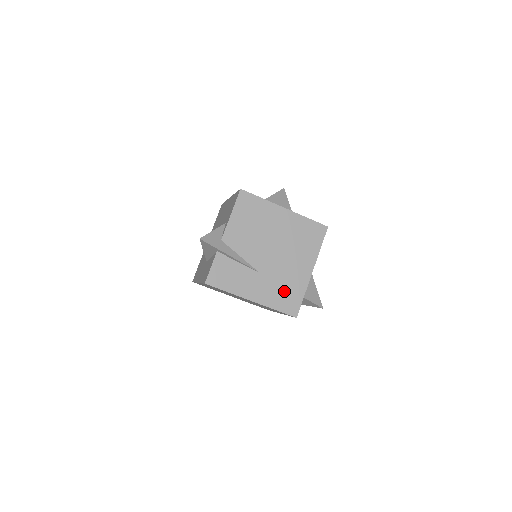
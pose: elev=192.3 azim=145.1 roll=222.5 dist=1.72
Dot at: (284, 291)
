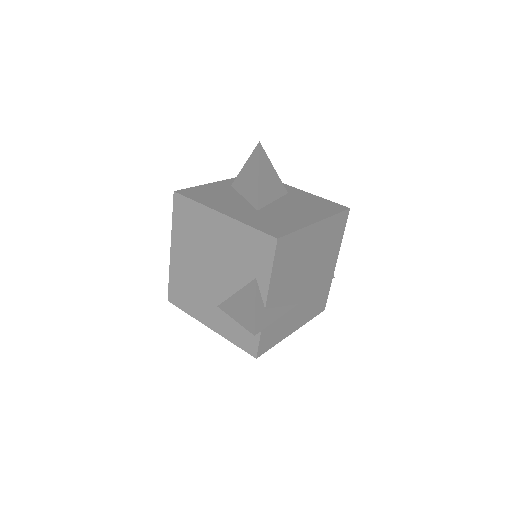
Dot at: (316, 299)
